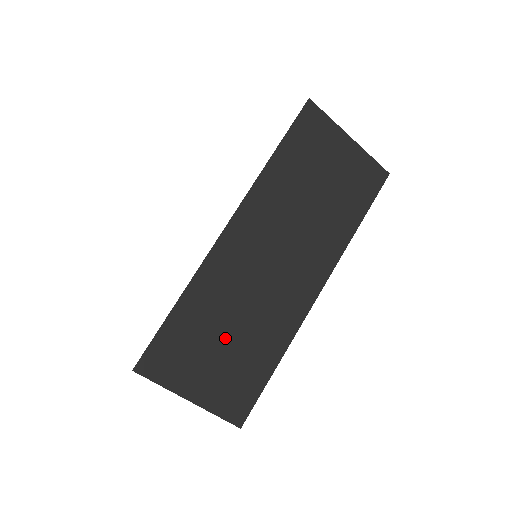
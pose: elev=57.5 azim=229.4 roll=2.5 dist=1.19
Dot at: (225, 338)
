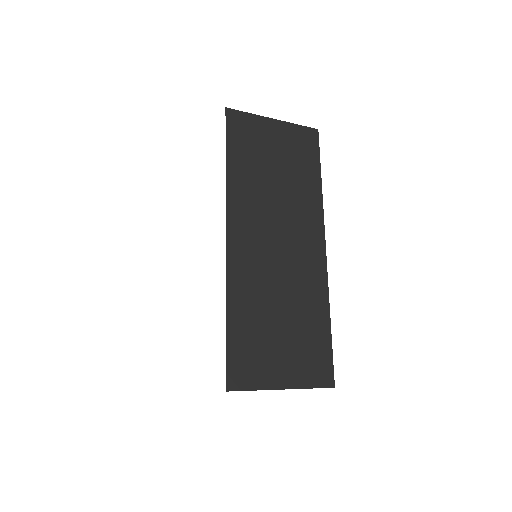
Dot at: (279, 324)
